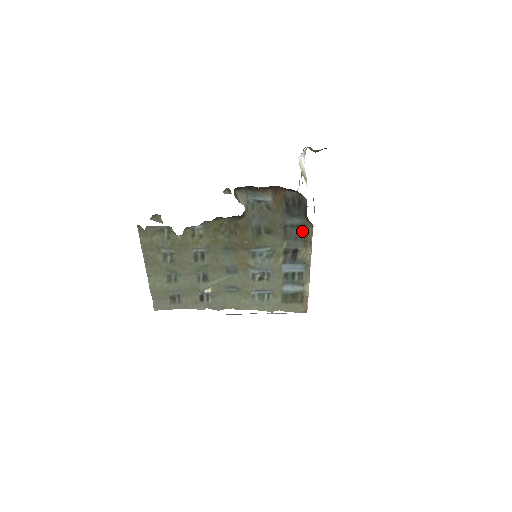
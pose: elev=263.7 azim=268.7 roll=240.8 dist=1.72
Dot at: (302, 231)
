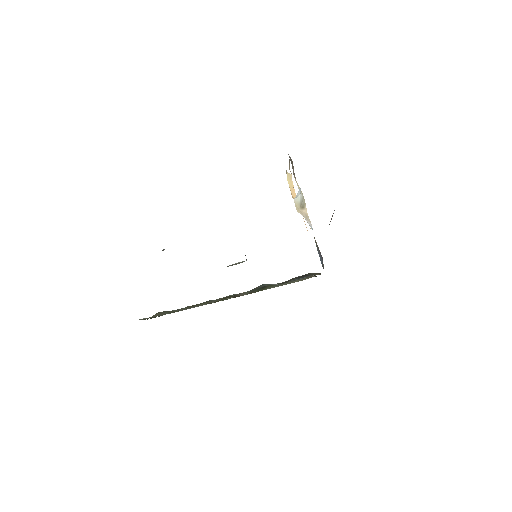
Dot at: (310, 273)
